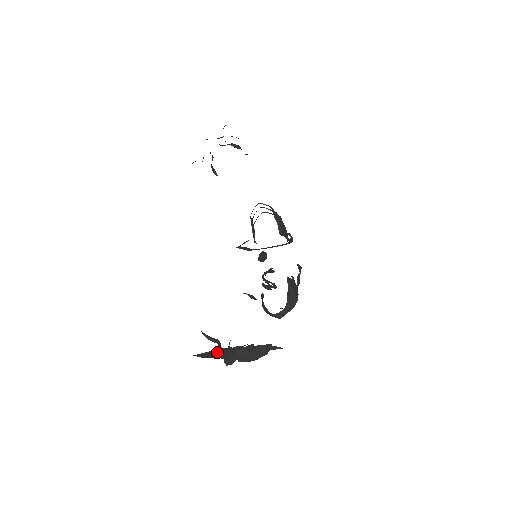
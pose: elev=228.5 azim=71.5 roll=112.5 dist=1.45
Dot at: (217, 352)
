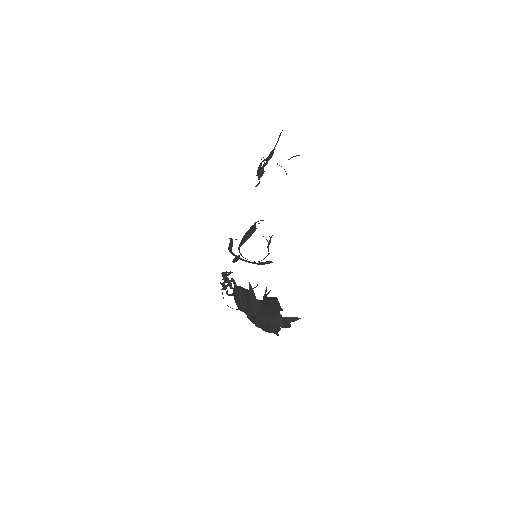
Dot at: (278, 307)
